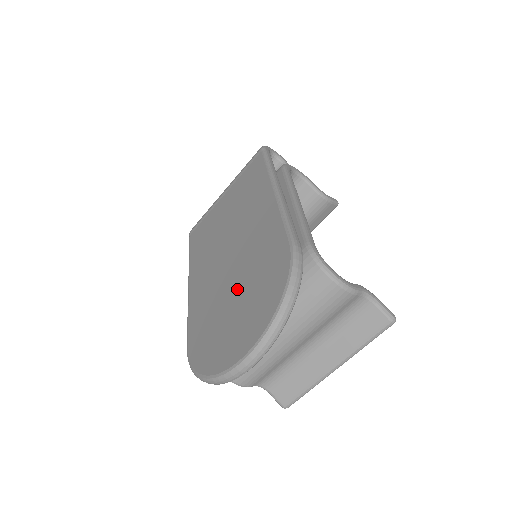
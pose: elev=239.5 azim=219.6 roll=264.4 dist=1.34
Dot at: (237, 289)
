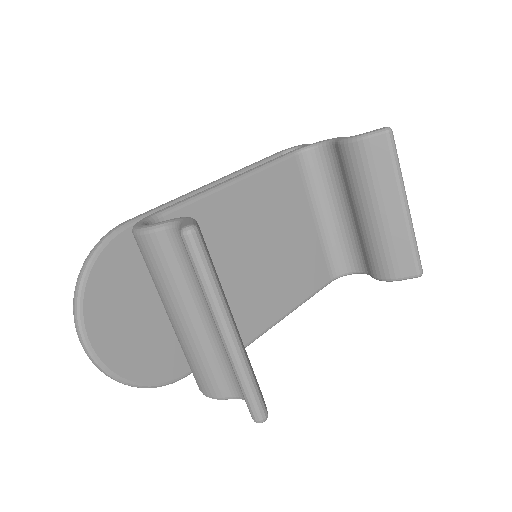
Dot at: occluded
